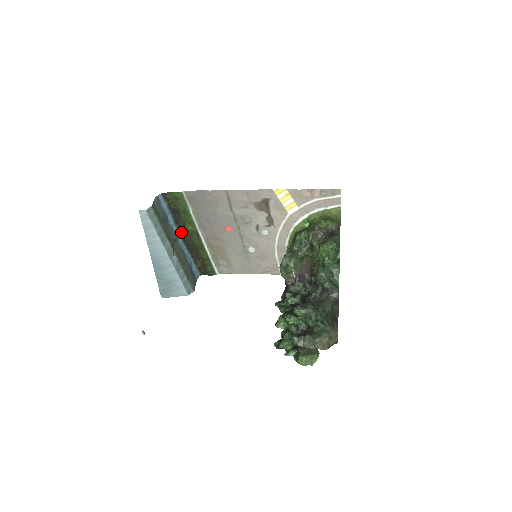
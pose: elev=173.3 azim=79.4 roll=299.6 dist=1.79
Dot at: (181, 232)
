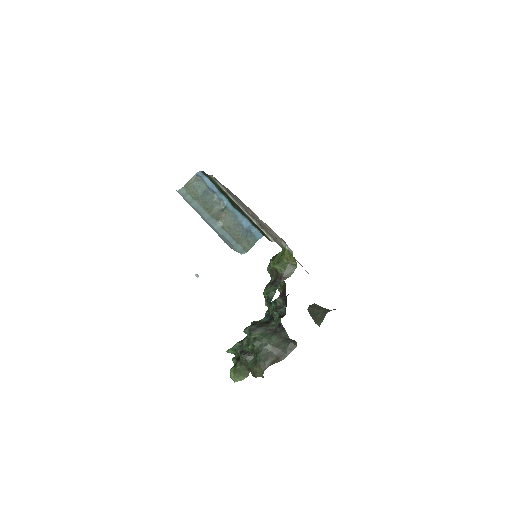
Dot at: (231, 201)
